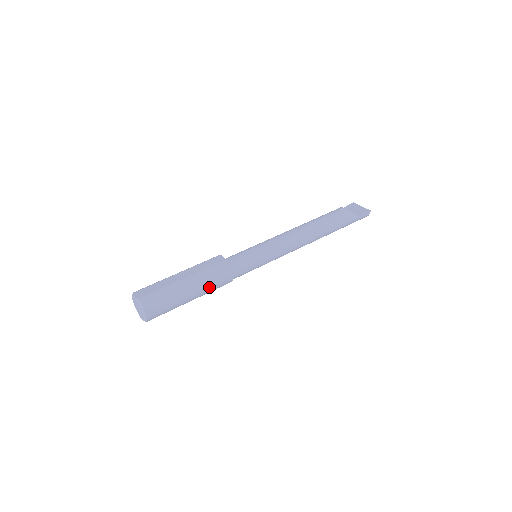
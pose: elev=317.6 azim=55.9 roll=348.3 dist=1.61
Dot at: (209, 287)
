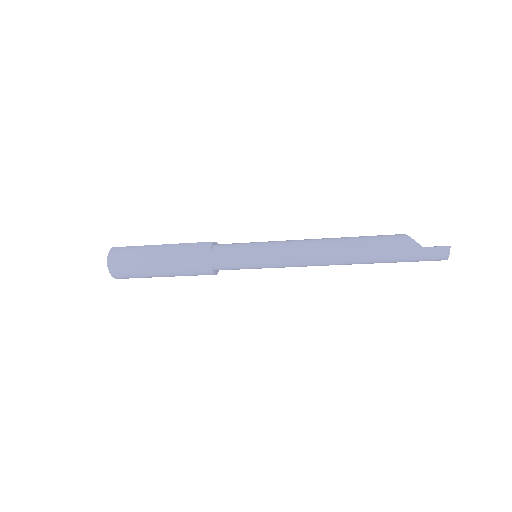
Dot at: (180, 261)
